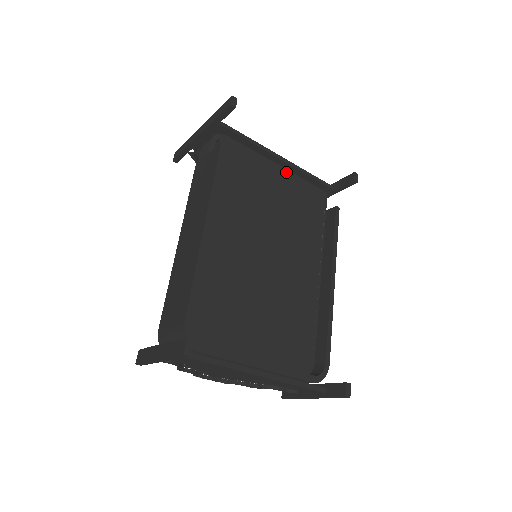
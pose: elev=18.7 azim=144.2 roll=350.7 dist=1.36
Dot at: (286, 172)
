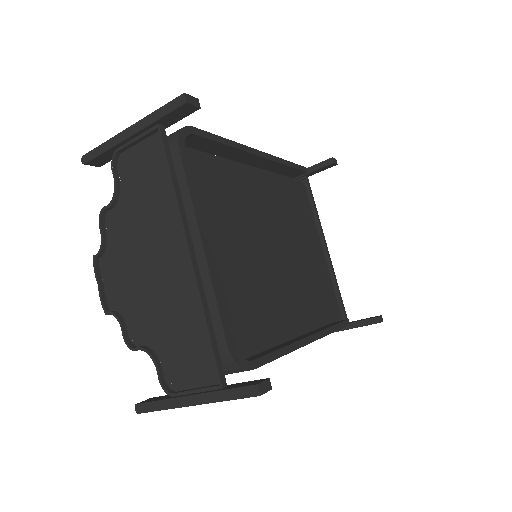
Dot at: (324, 259)
